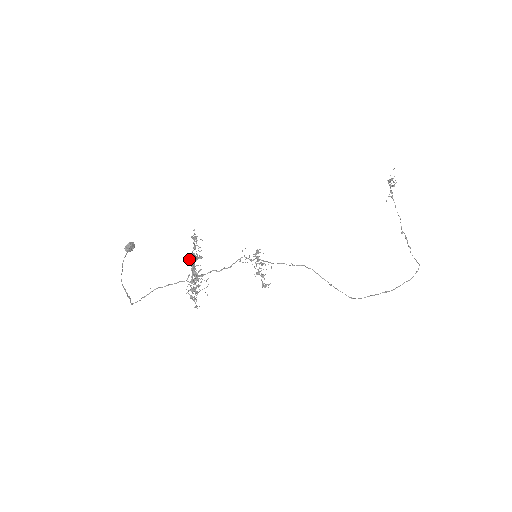
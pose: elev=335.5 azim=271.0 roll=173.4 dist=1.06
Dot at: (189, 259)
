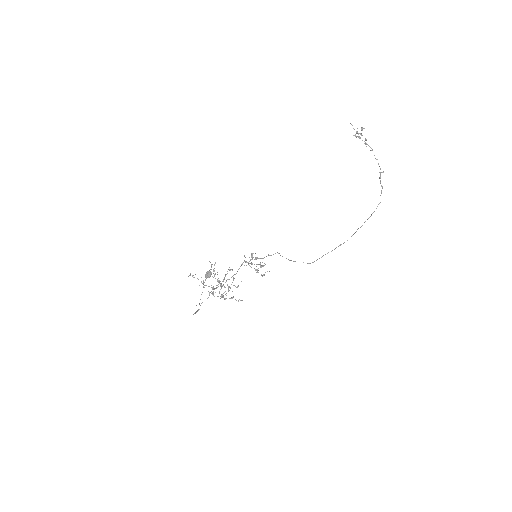
Dot at: (215, 278)
